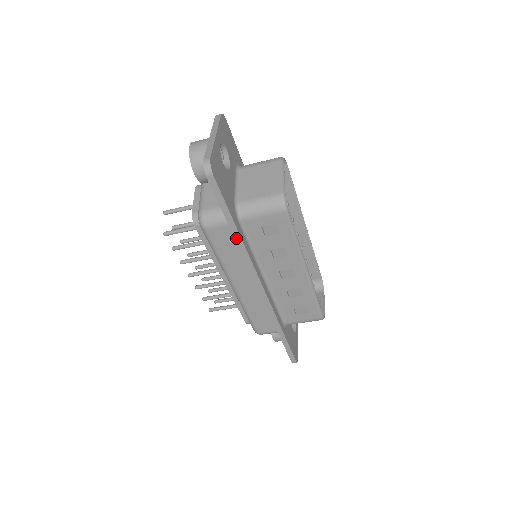
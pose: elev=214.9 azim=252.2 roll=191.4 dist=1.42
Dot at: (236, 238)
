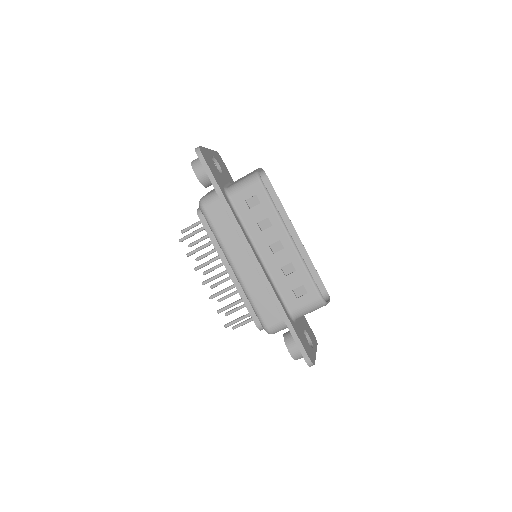
Dot at: (226, 207)
